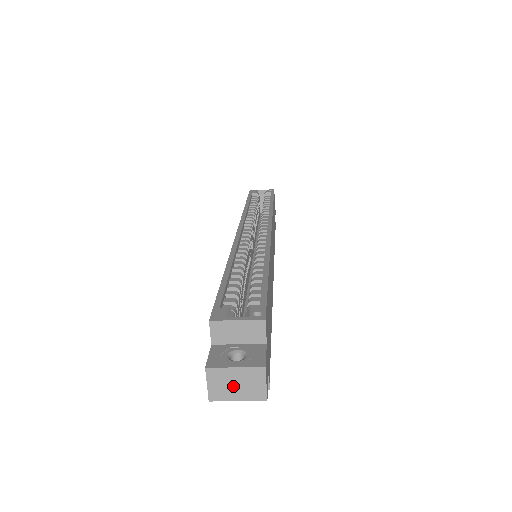
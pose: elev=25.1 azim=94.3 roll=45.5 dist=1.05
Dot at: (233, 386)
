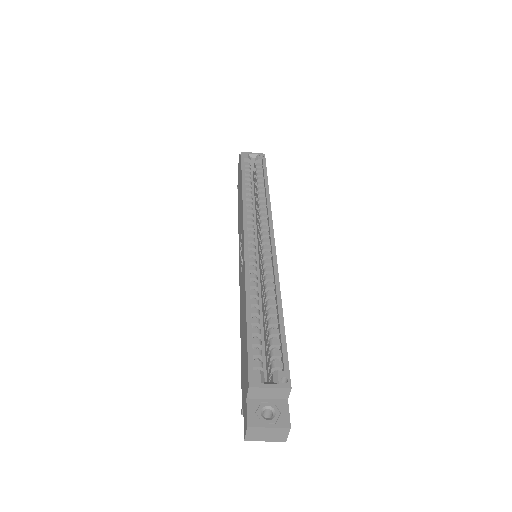
Dot at: (264, 435)
